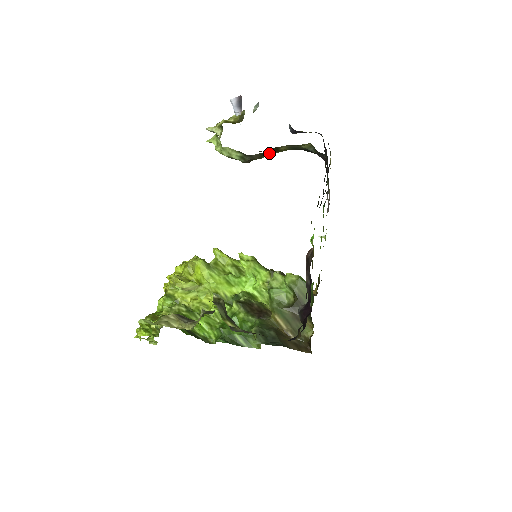
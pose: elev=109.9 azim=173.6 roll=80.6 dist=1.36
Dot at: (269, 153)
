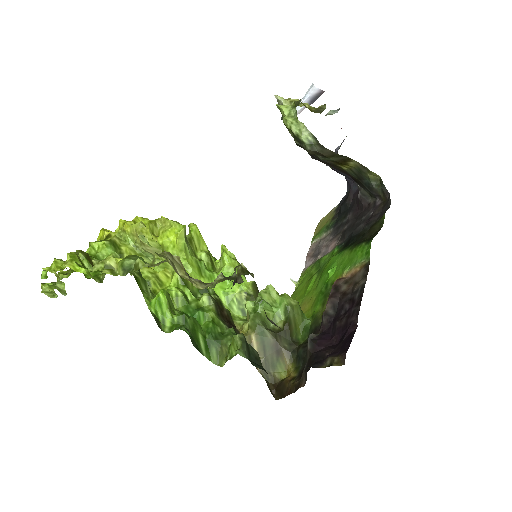
Dot at: (337, 159)
